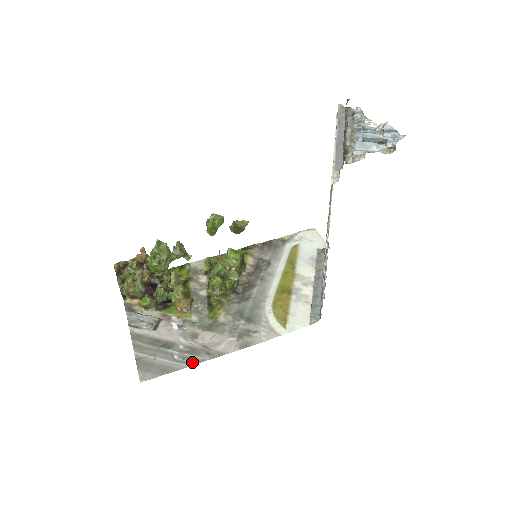
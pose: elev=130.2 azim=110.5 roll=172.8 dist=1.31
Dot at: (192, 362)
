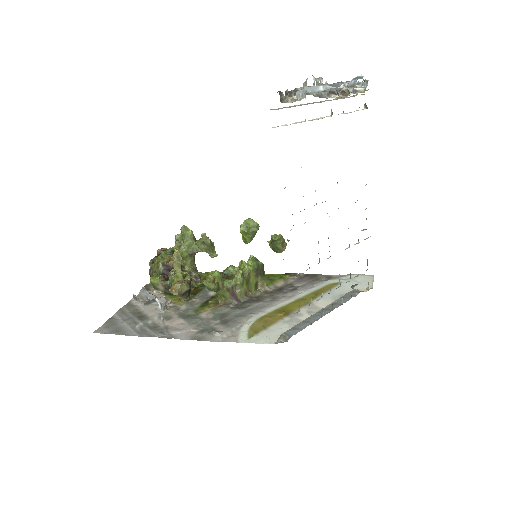
Dot at: (143, 334)
